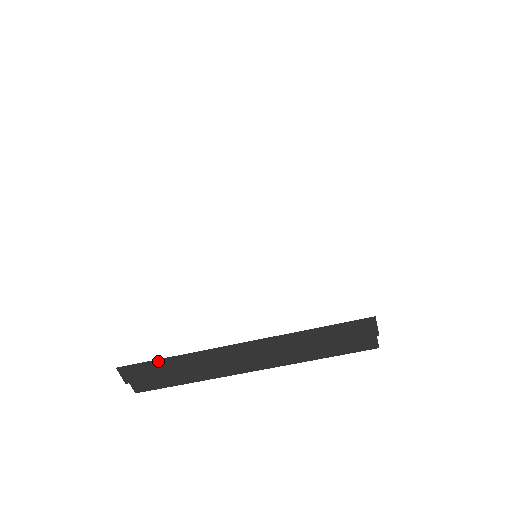
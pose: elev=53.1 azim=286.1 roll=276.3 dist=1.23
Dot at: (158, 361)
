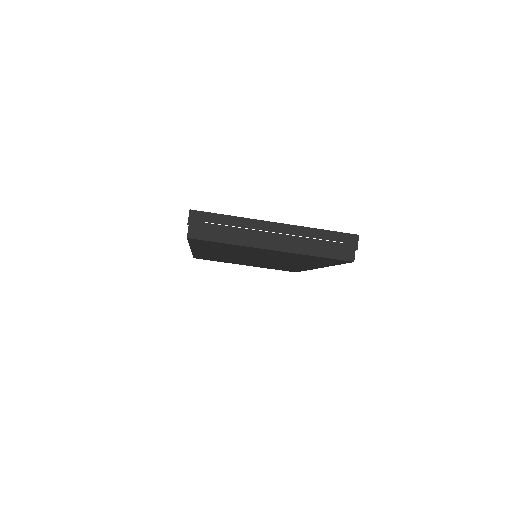
Dot at: (220, 215)
